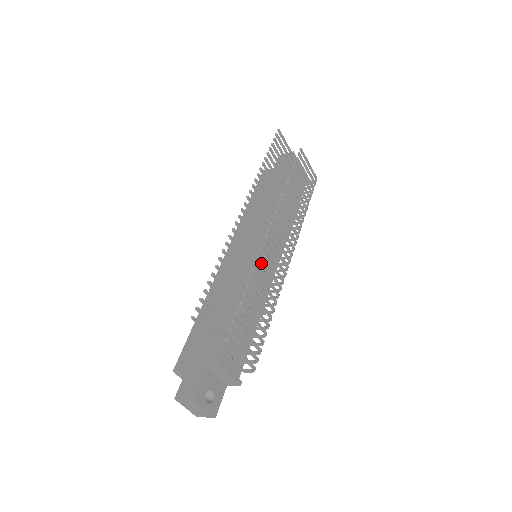
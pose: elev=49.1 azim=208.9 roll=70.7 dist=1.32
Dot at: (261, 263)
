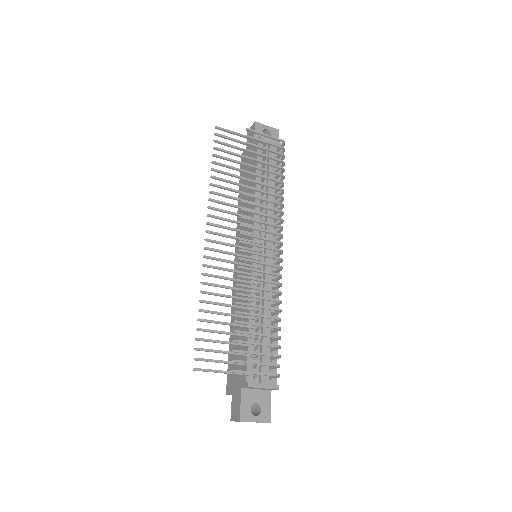
Dot at: (244, 278)
